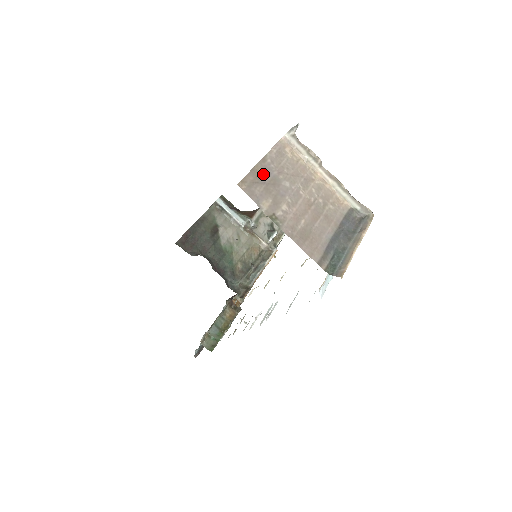
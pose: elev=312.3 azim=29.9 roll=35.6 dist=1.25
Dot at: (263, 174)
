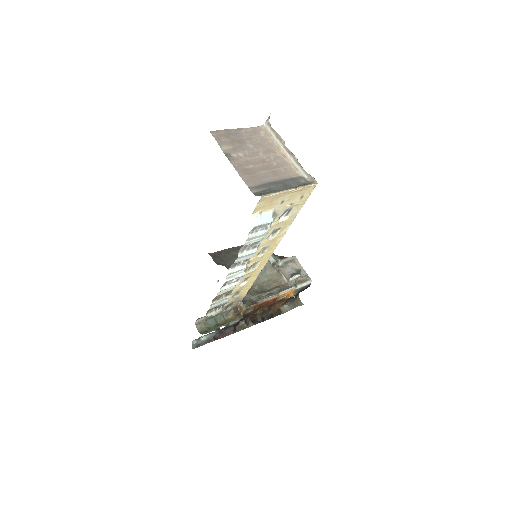
Dot at: (234, 135)
